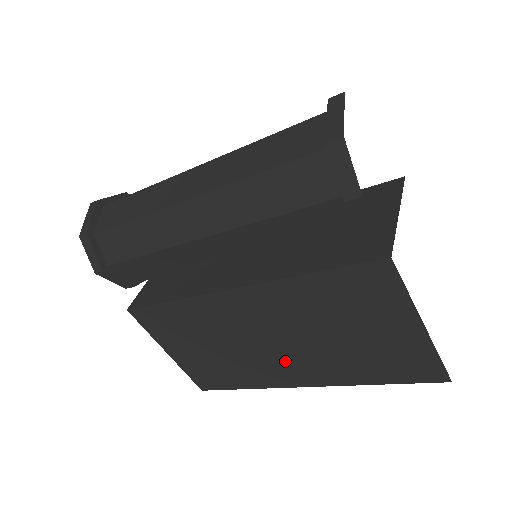
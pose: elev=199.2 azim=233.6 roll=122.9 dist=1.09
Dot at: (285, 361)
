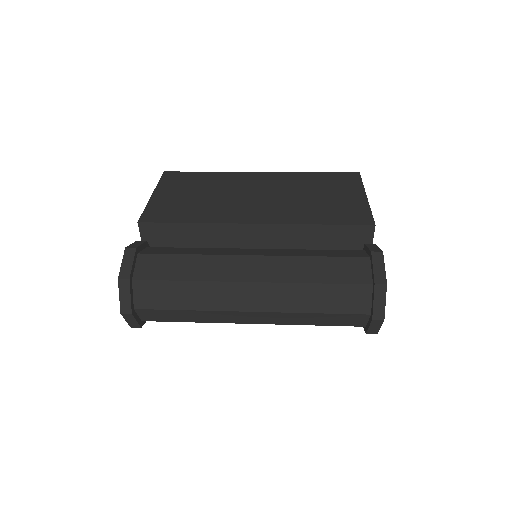
Dot at: occluded
